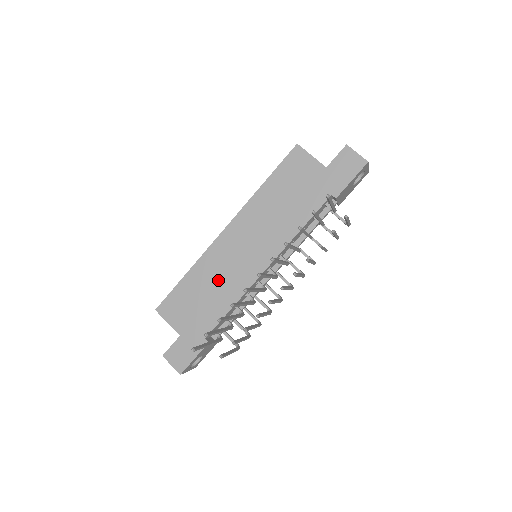
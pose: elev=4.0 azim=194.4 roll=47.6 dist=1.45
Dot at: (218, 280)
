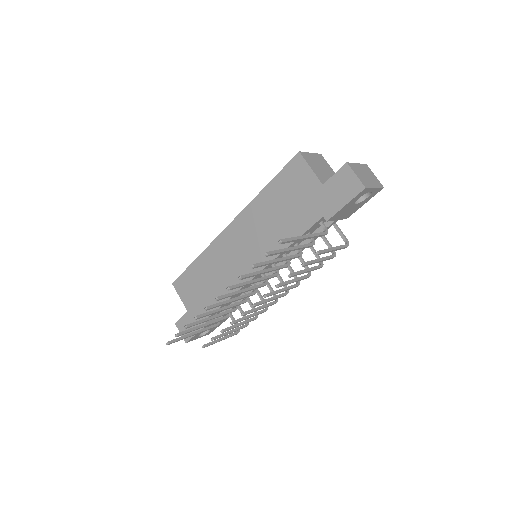
Dot at: (218, 273)
